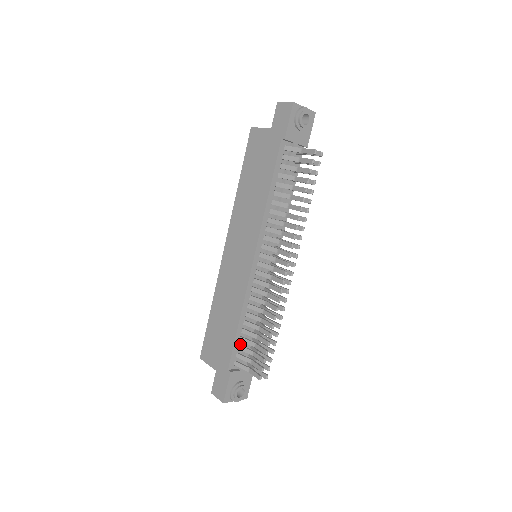
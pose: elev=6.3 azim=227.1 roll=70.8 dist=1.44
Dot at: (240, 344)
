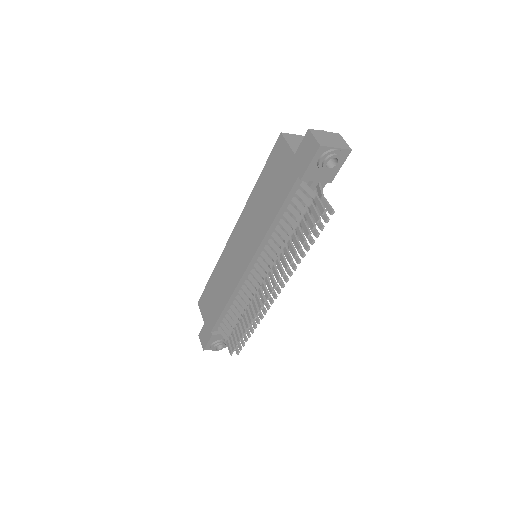
Dot at: (225, 318)
